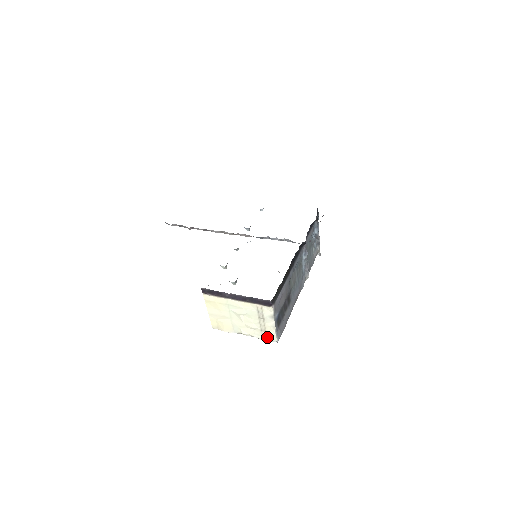
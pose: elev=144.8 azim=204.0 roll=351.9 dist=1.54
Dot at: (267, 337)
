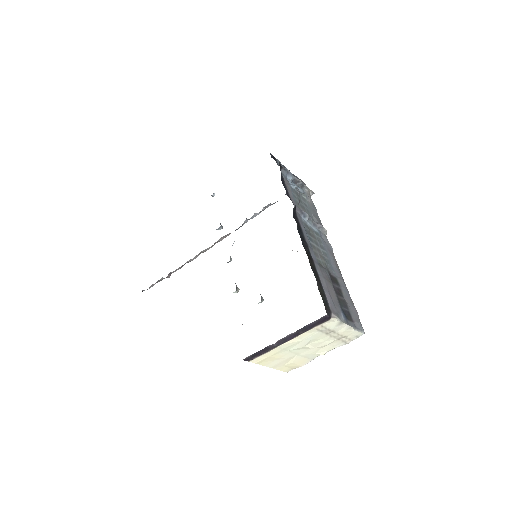
Dot at: (350, 339)
